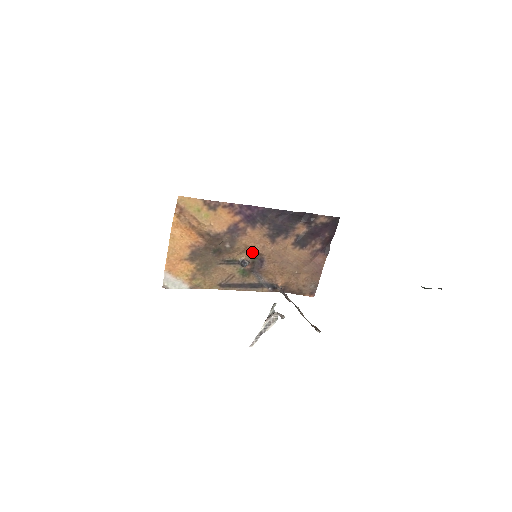
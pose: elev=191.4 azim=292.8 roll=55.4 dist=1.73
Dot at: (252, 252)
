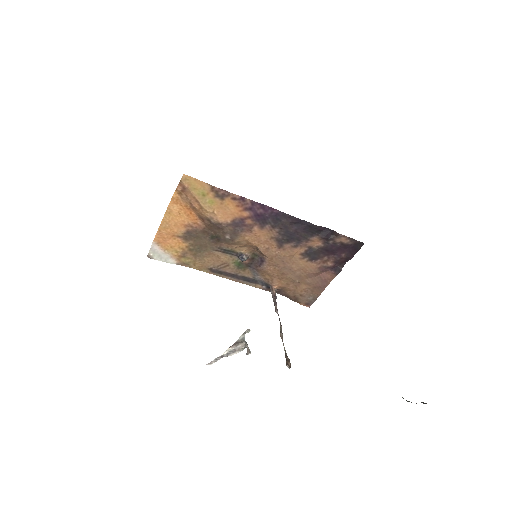
Dot at: (254, 249)
